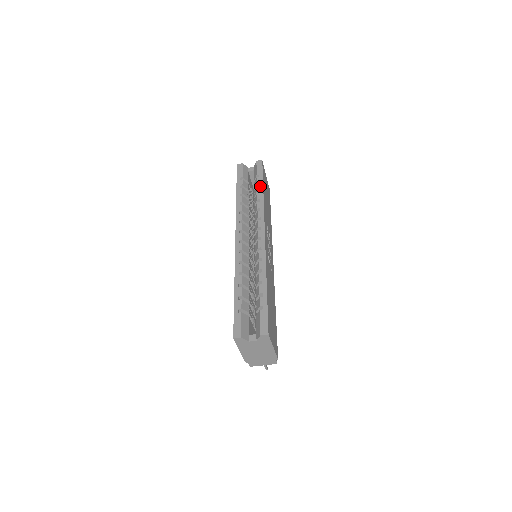
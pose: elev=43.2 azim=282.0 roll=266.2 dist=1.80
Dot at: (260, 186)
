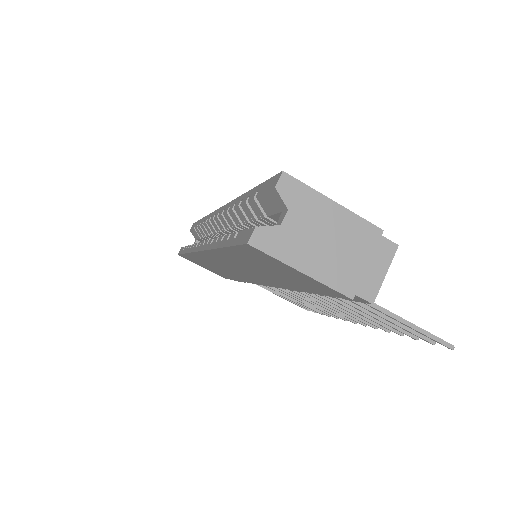
Dot at: (199, 222)
